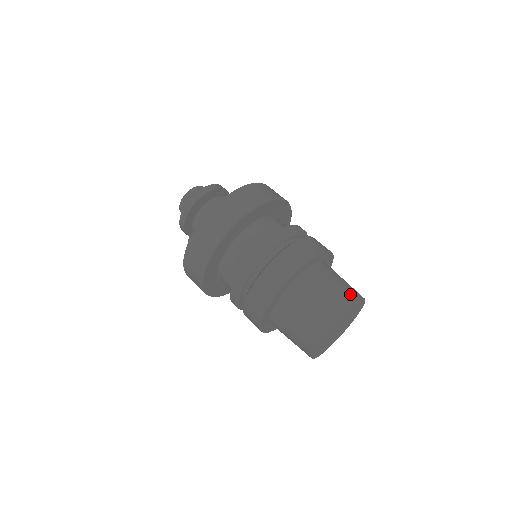
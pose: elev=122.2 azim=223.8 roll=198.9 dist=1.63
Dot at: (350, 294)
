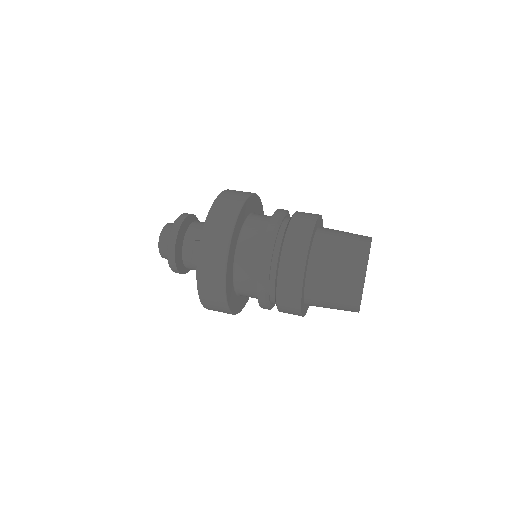
Dot at: occluded
